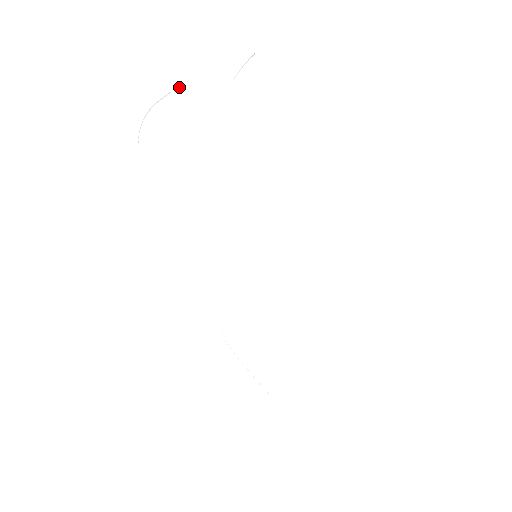
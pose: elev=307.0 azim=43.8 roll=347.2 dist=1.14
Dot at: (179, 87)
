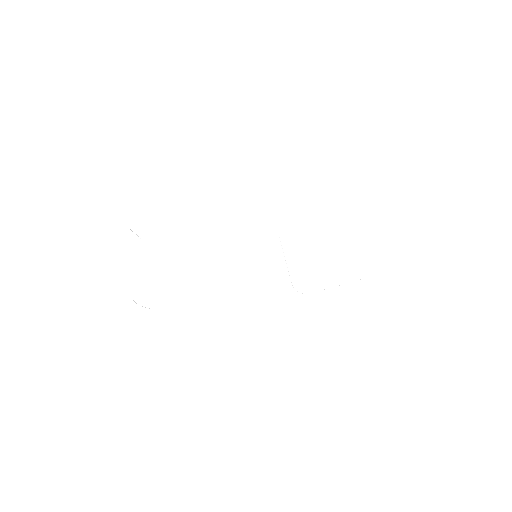
Dot at: (131, 293)
